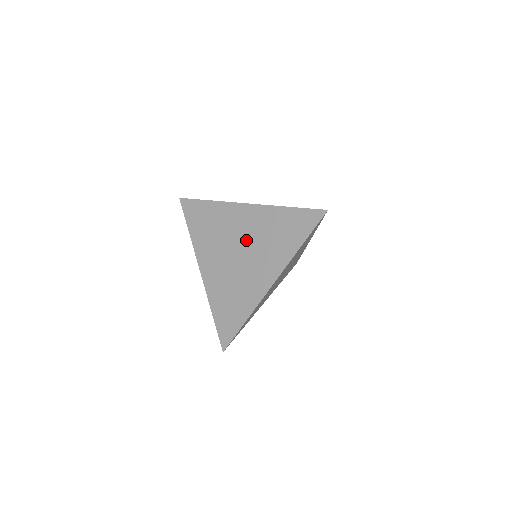
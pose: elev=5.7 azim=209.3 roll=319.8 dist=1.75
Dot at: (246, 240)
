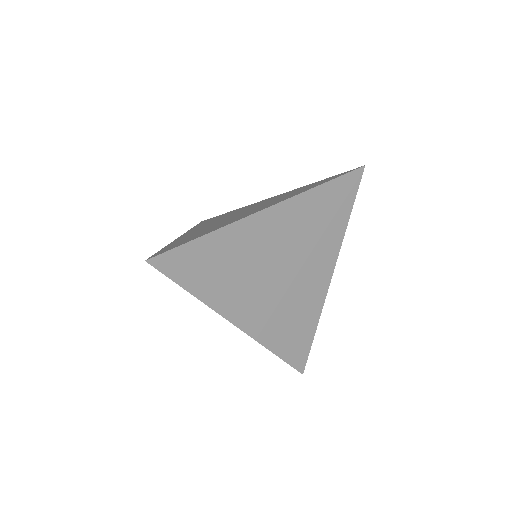
Dot at: (285, 252)
